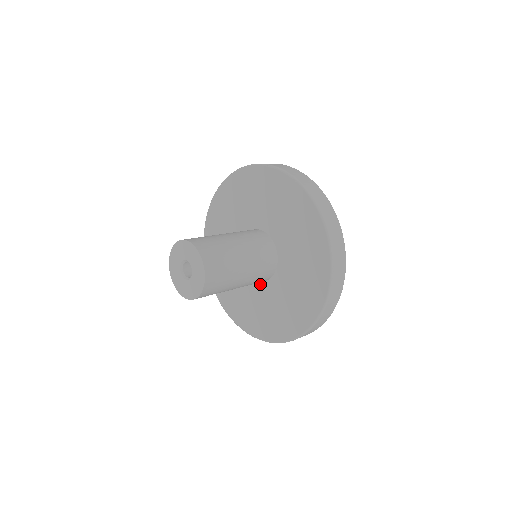
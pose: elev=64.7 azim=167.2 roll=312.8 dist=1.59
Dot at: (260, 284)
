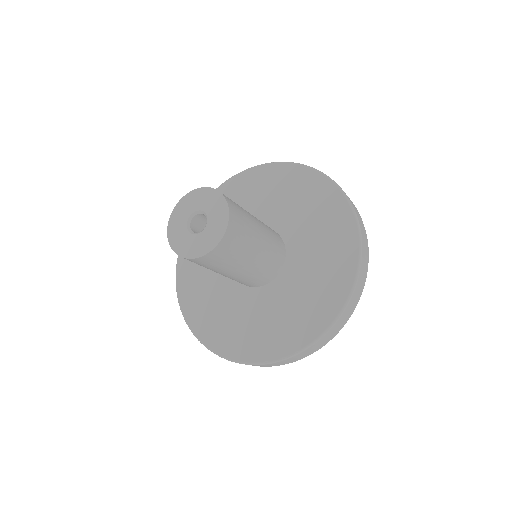
Dot at: (267, 287)
